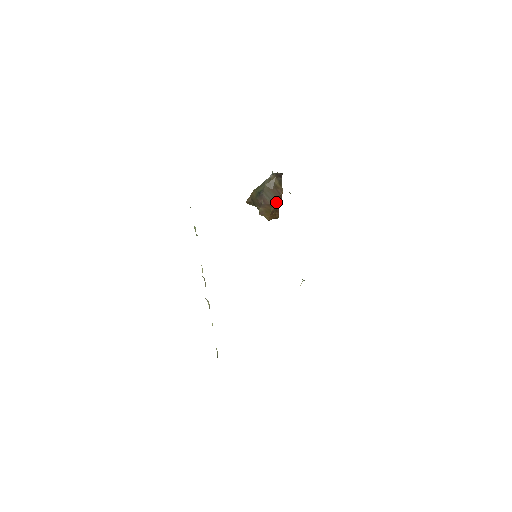
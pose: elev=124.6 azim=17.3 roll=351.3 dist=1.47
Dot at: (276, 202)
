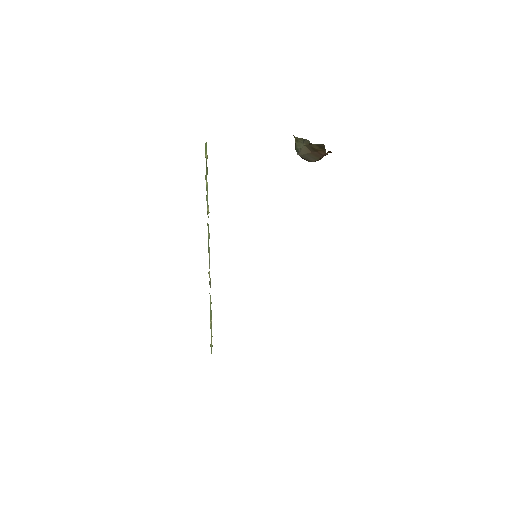
Dot at: (318, 159)
